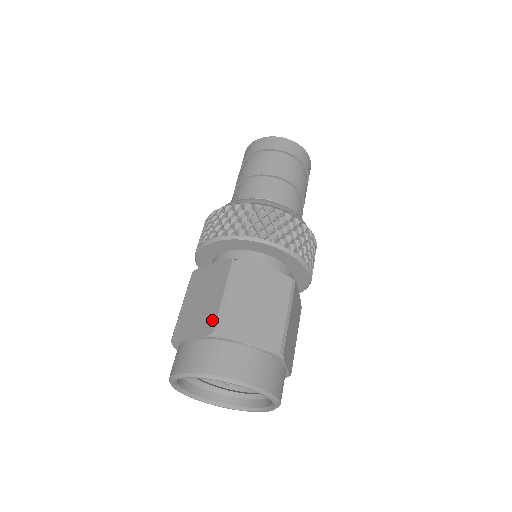
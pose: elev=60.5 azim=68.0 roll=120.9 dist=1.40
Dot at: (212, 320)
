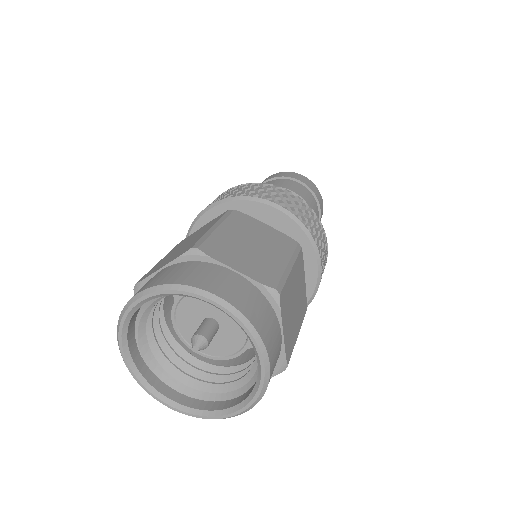
Dot at: (192, 244)
